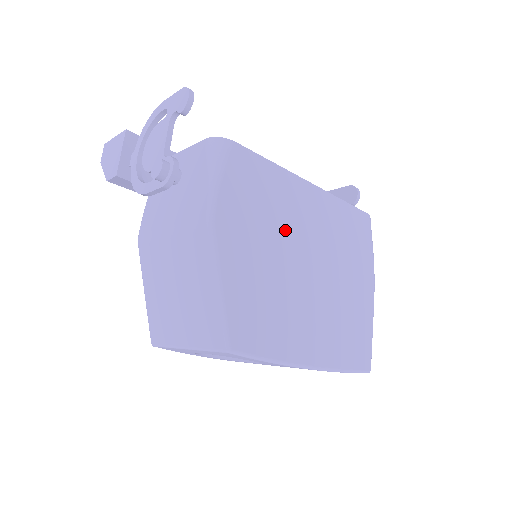
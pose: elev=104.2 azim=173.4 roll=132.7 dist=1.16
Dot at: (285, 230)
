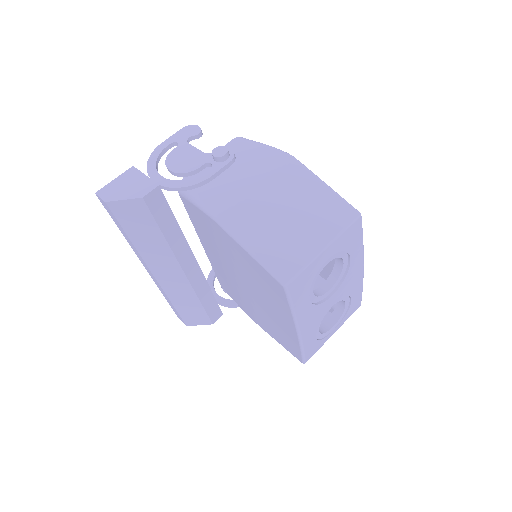
Dot at: occluded
